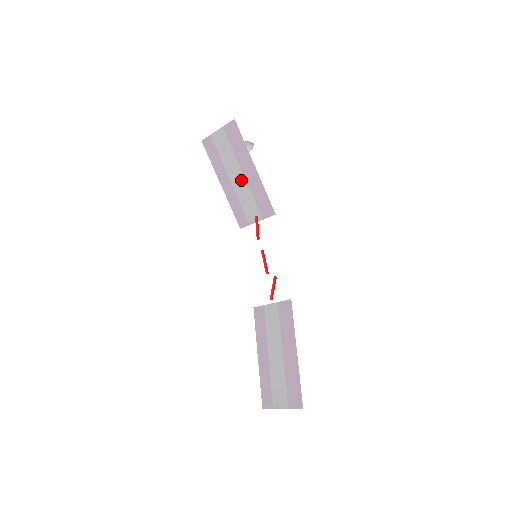
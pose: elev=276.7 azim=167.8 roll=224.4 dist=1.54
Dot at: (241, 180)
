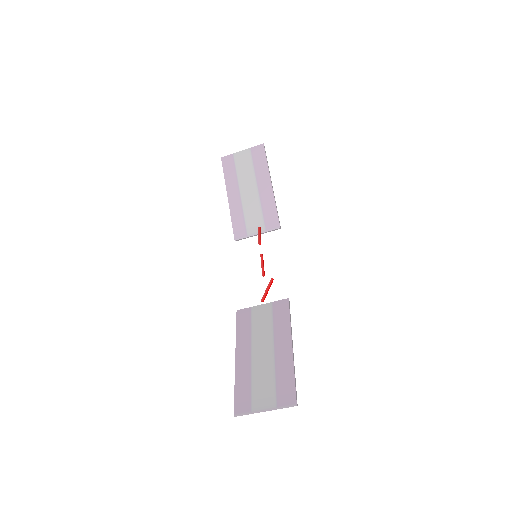
Dot at: (253, 194)
